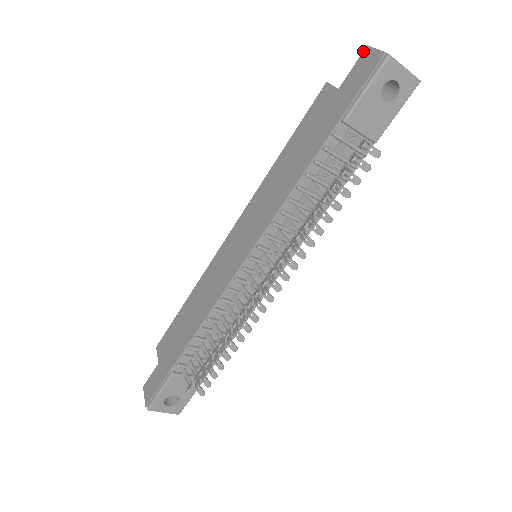
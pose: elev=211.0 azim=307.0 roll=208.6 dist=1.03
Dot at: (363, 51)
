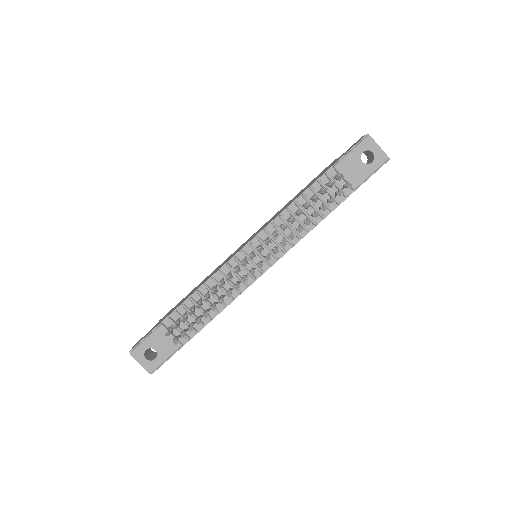
Dot at: occluded
